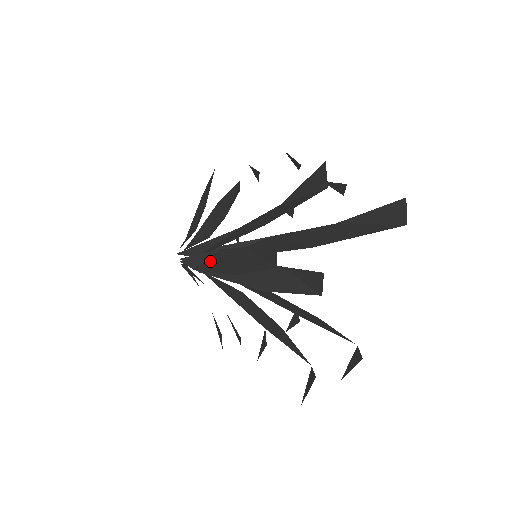
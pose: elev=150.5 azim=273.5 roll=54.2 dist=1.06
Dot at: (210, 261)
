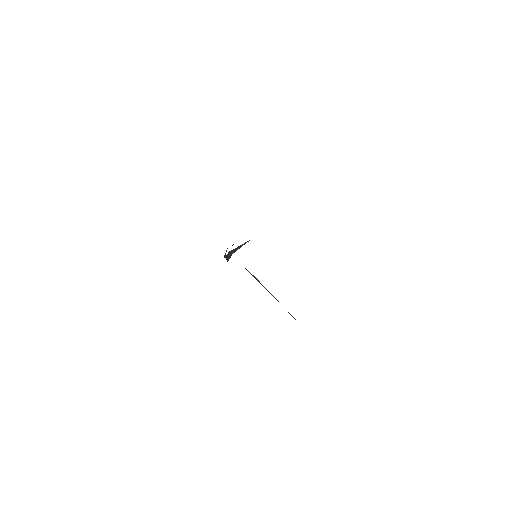
Dot at: occluded
